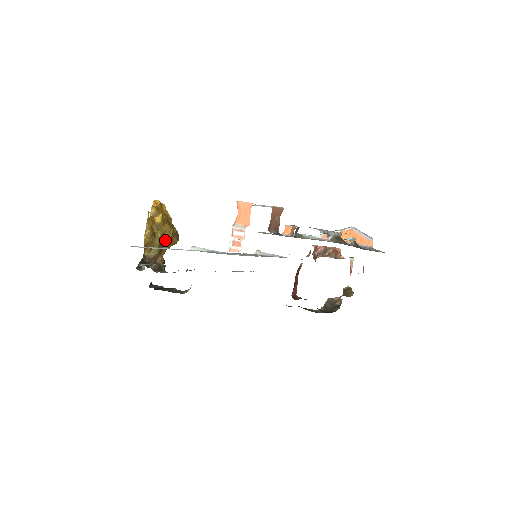
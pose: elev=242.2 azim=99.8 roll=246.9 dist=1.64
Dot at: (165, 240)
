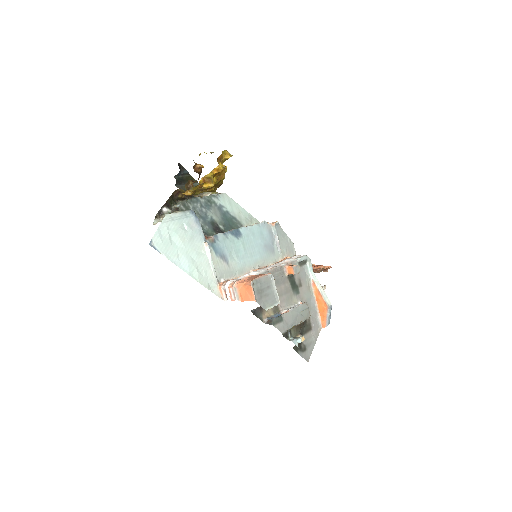
Dot at: occluded
